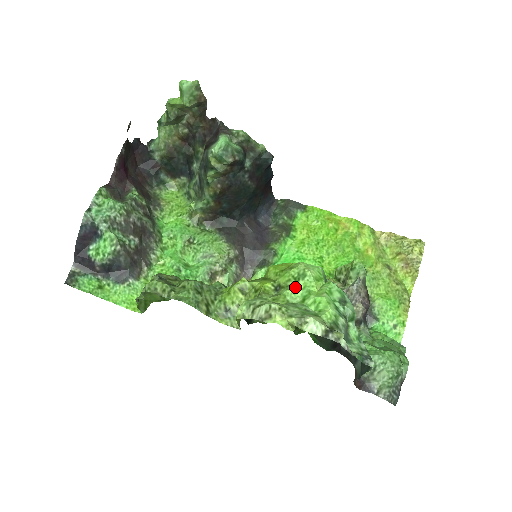
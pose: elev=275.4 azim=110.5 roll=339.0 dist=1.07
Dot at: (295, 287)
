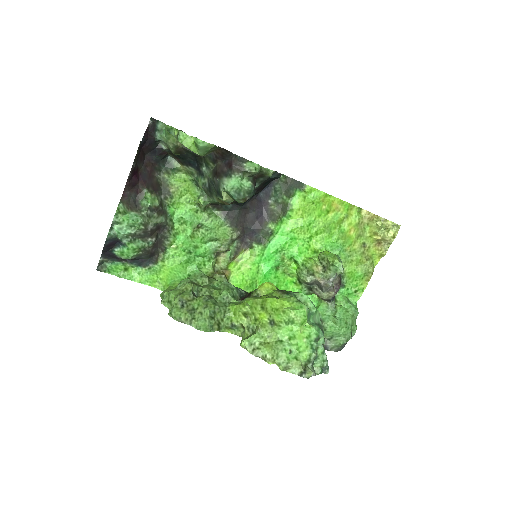
Dot at: (285, 328)
